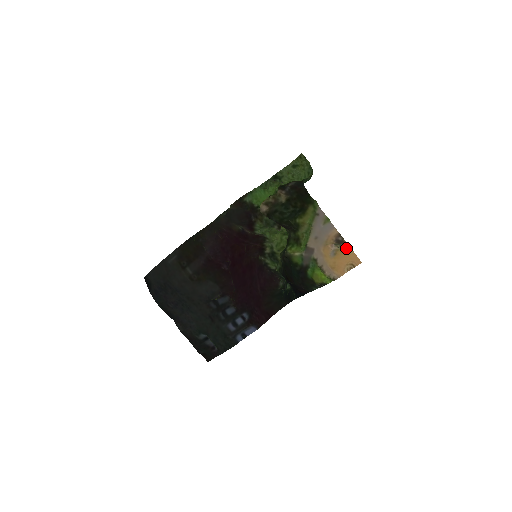
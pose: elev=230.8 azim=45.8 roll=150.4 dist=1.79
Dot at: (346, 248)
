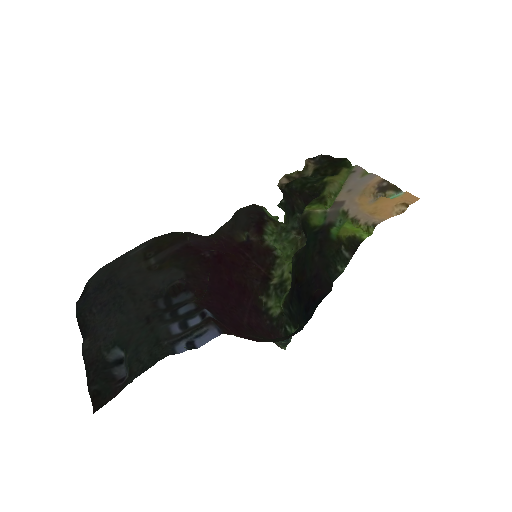
Dot at: (394, 196)
